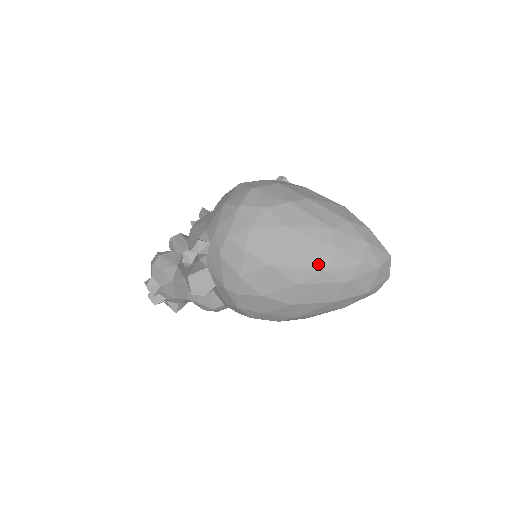
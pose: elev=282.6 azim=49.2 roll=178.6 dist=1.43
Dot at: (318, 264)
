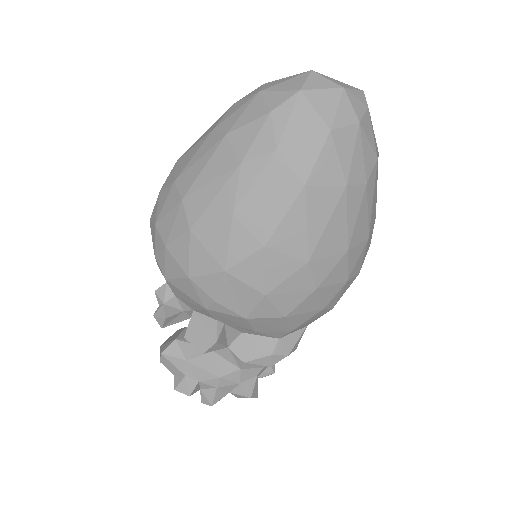
Dot at: (226, 170)
